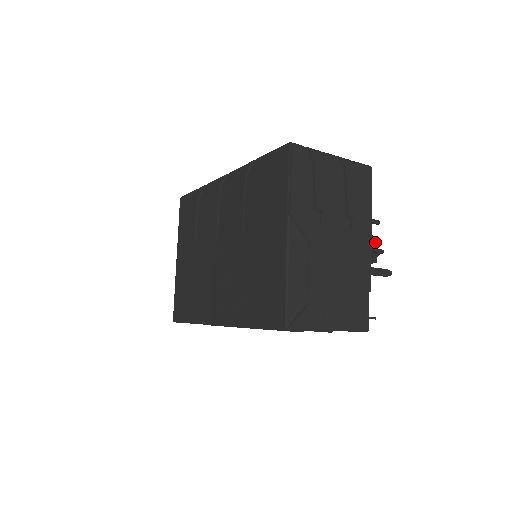
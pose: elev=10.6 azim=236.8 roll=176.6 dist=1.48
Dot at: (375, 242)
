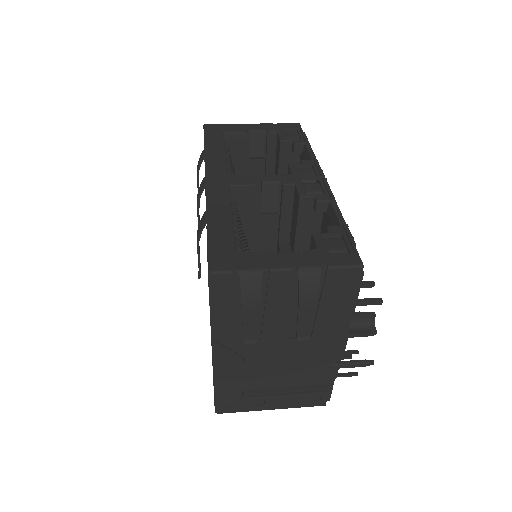
Dot at: (373, 316)
